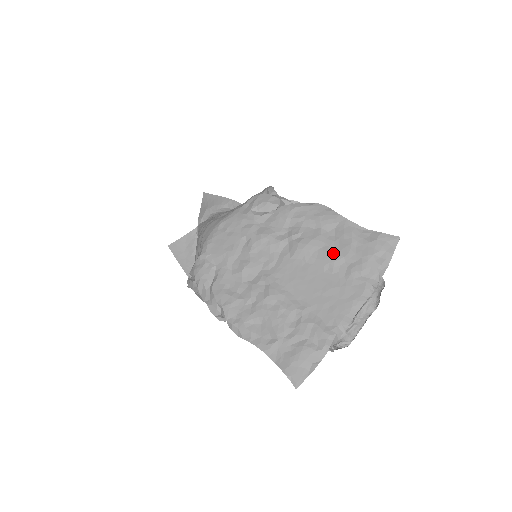
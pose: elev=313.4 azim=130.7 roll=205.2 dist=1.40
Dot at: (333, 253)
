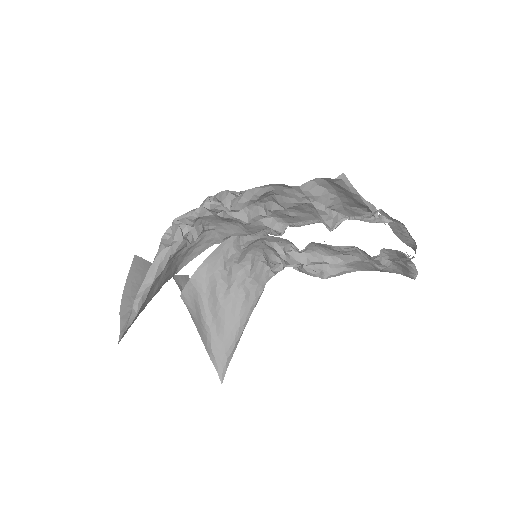
Dot at: occluded
